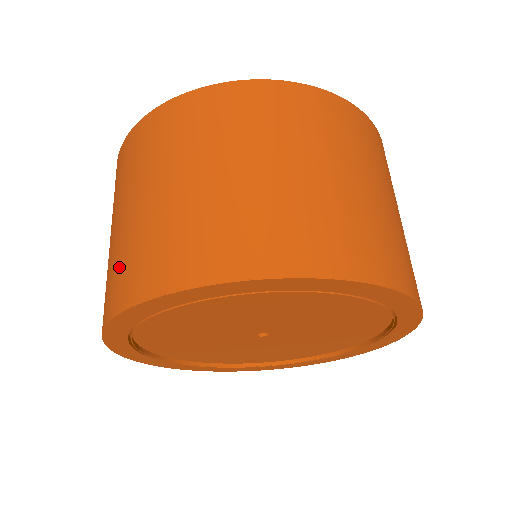
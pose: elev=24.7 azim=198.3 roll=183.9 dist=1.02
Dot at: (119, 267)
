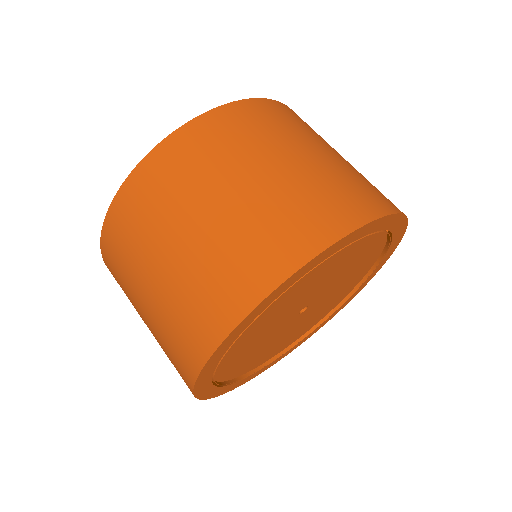
Dot at: (272, 230)
